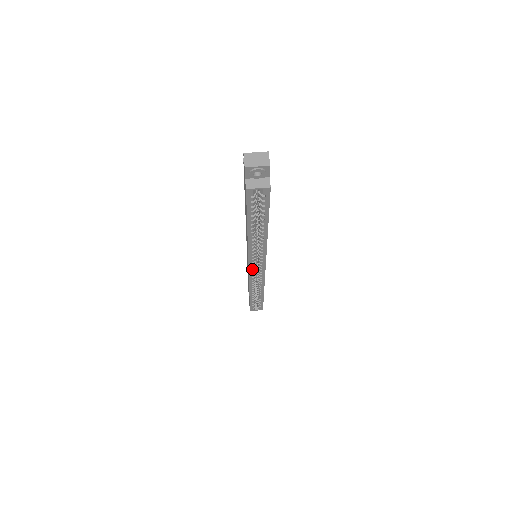
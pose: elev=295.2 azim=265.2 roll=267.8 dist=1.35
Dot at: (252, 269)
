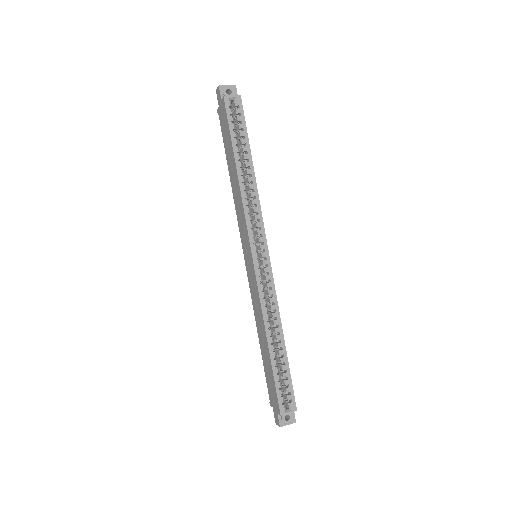
Dot at: (256, 257)
